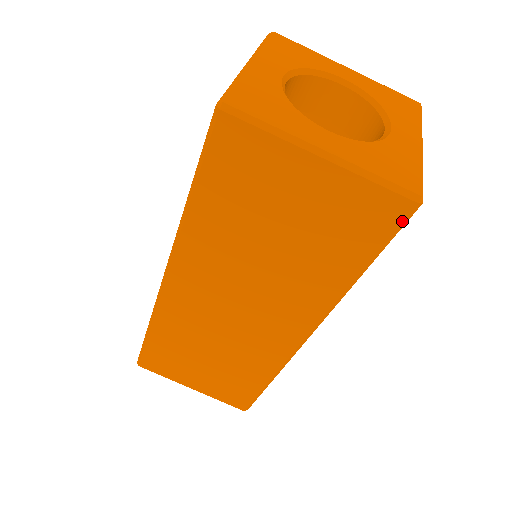
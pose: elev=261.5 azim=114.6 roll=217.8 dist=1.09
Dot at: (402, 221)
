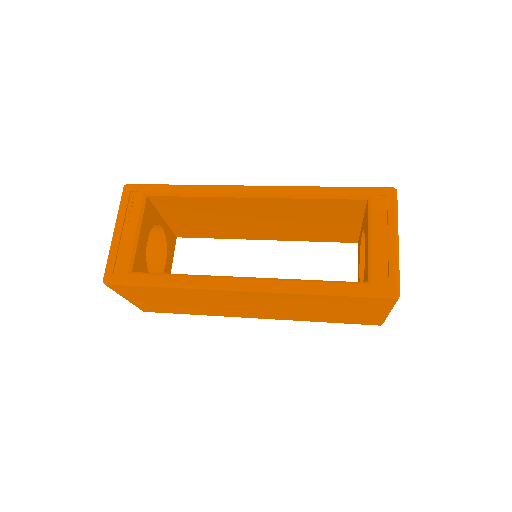
Dot at: occluded
